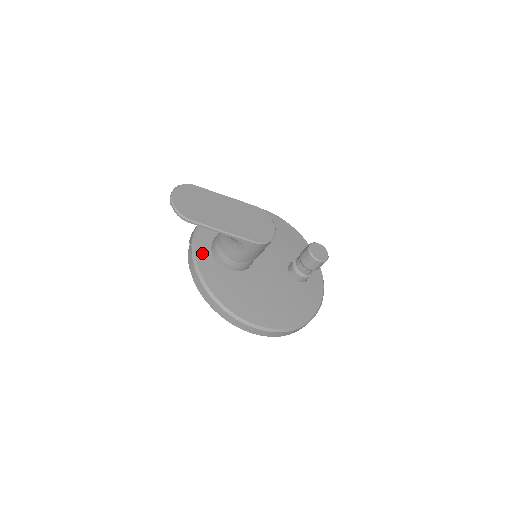
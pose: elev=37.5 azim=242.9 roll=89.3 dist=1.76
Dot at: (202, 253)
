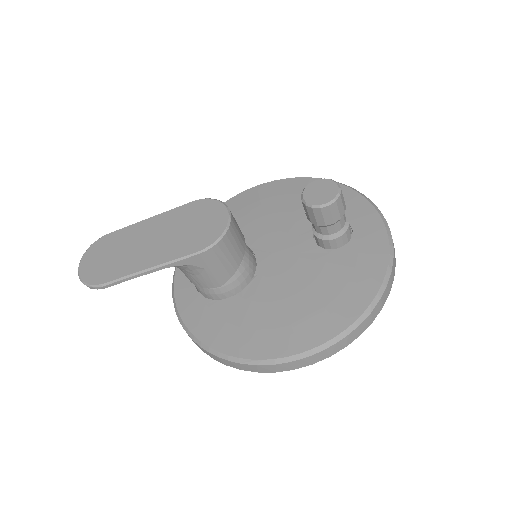
Dot at: (185, 300)
